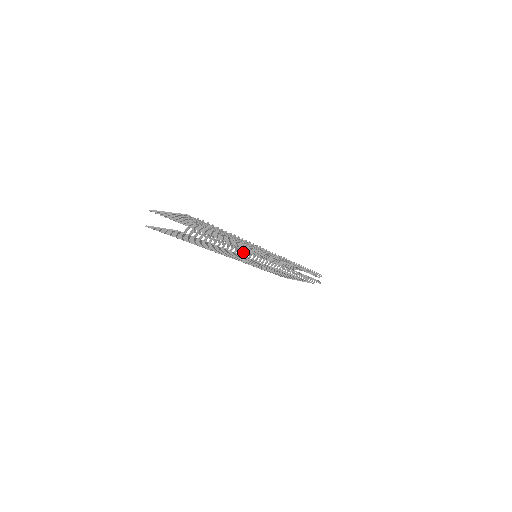
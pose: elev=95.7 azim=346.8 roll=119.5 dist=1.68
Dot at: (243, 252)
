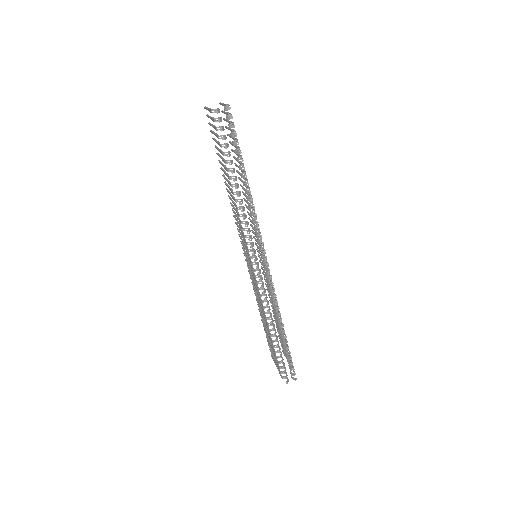
Dot at: (240, 203)
